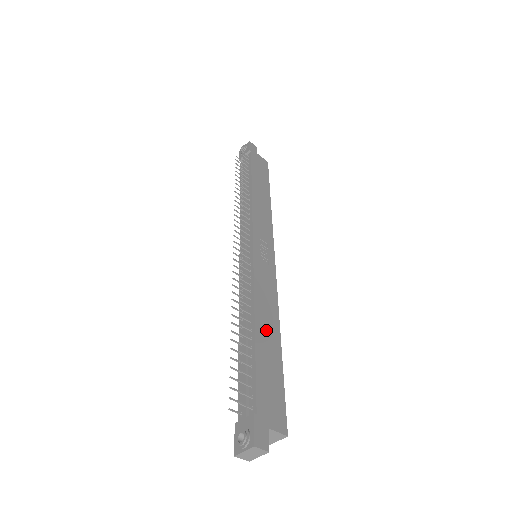
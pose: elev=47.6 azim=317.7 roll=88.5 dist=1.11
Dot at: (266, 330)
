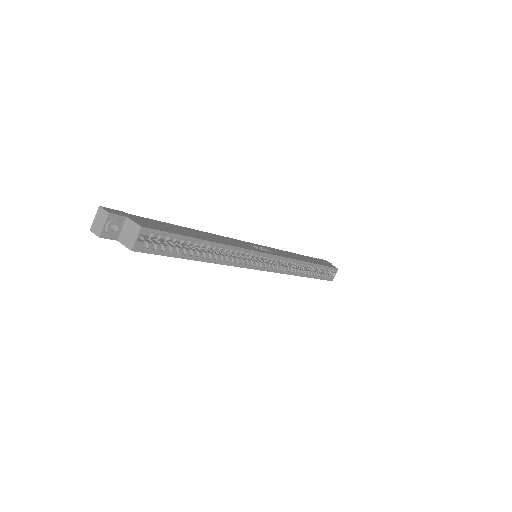
Dot at: (201, 234)
